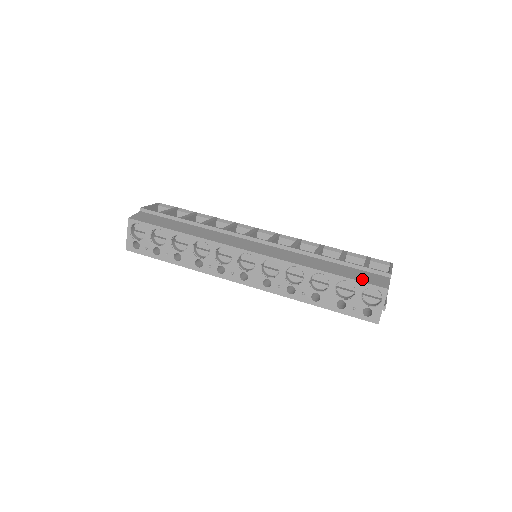
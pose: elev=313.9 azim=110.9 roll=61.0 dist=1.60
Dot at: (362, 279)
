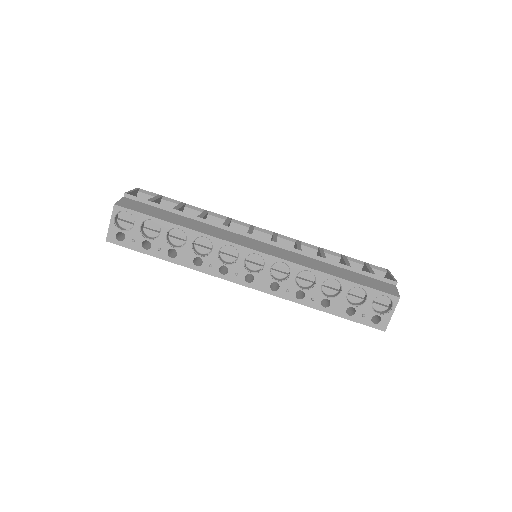
Dot at: (374, 286)
